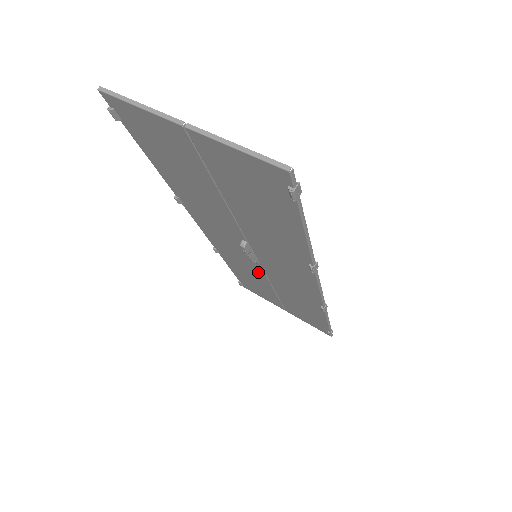
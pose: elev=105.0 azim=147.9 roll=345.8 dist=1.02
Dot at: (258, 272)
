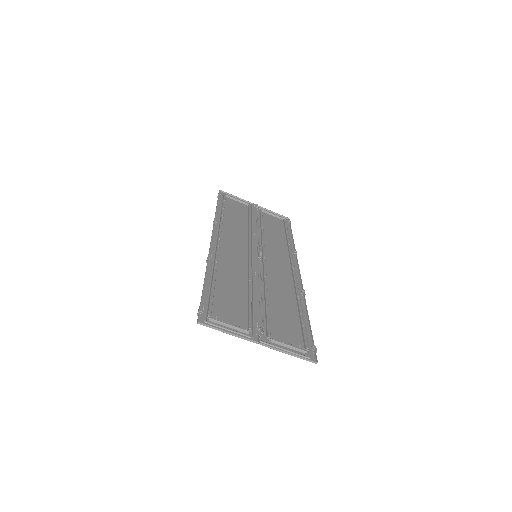
Dot at: (249, 236)
